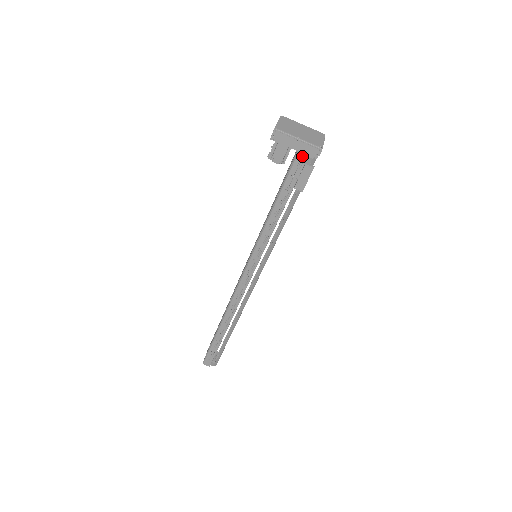
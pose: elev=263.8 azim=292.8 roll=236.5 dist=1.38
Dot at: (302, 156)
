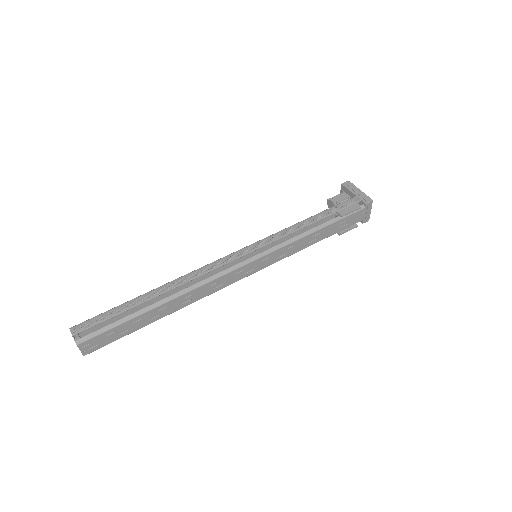
Dot at: (357, 199)
